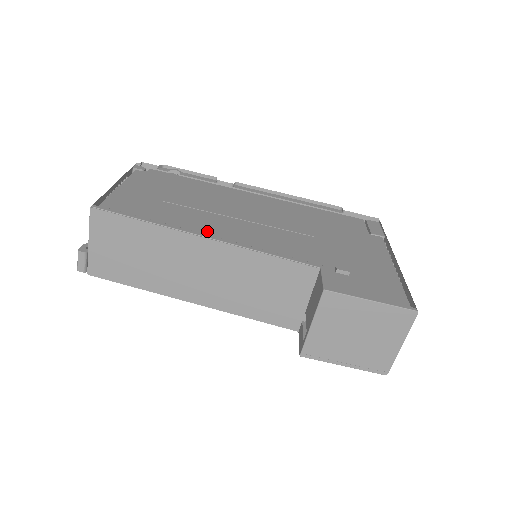
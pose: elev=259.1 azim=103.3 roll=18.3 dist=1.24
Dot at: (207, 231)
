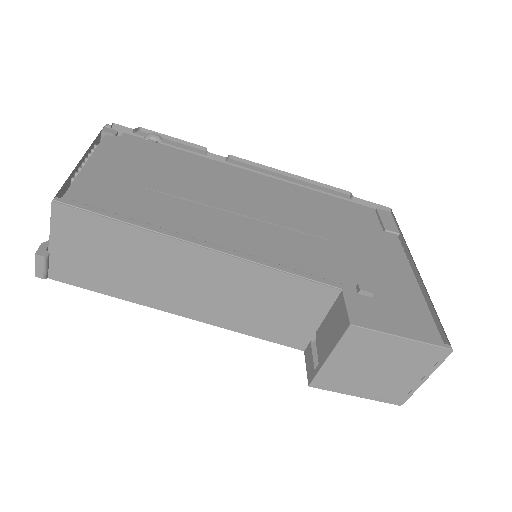
Dot at: (204, 235)
